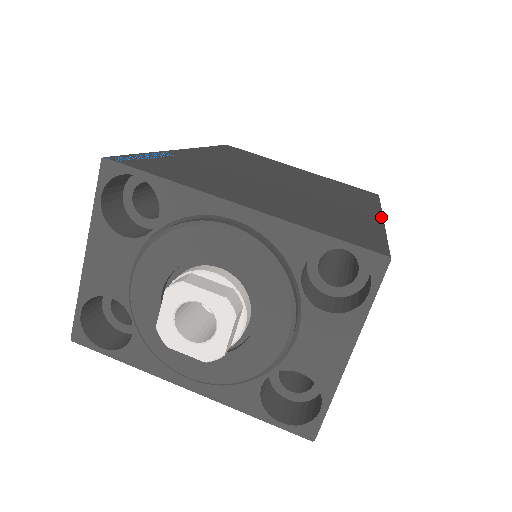
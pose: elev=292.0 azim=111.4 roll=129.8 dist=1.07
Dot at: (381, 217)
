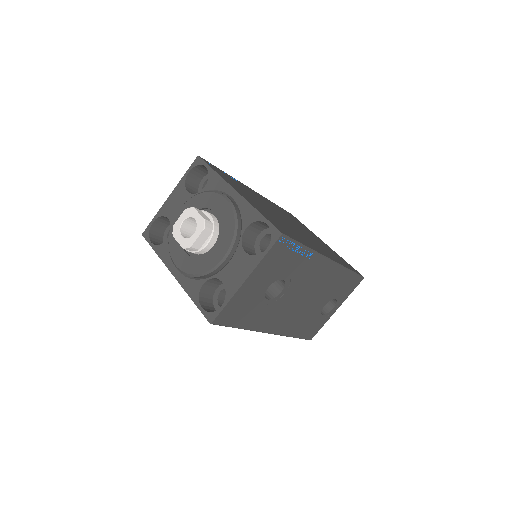
Dot at: (326, 256)
